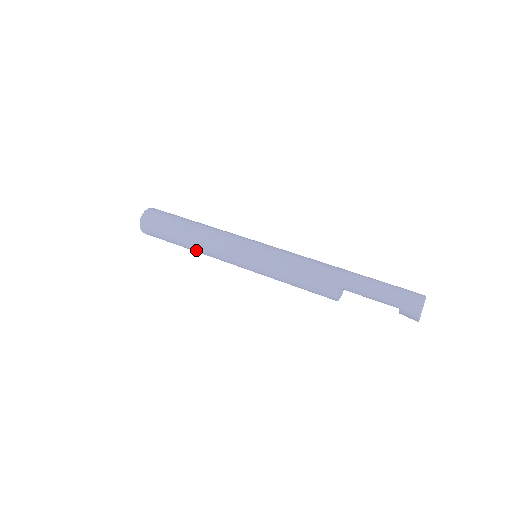
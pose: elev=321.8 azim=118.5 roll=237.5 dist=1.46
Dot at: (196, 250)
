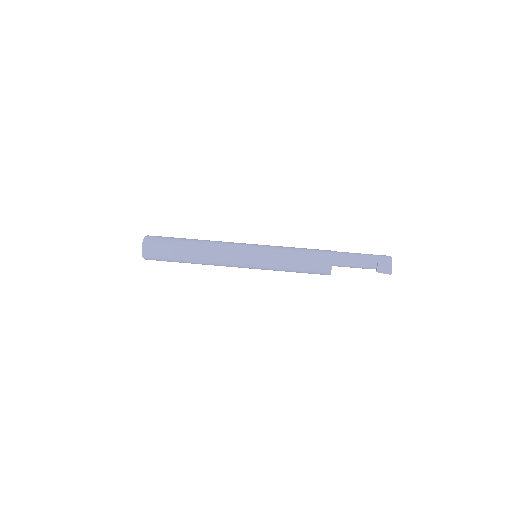
Dot at: (202, 258)
